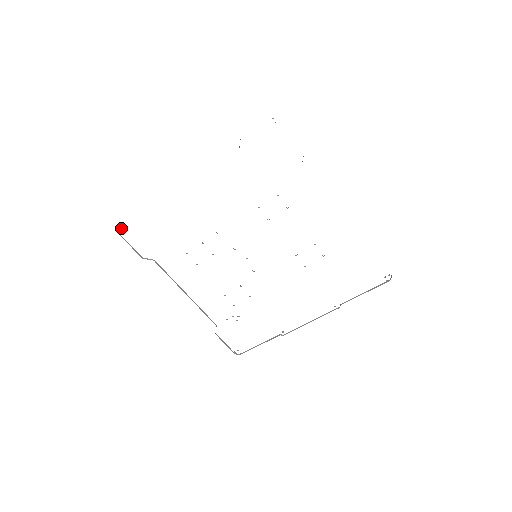
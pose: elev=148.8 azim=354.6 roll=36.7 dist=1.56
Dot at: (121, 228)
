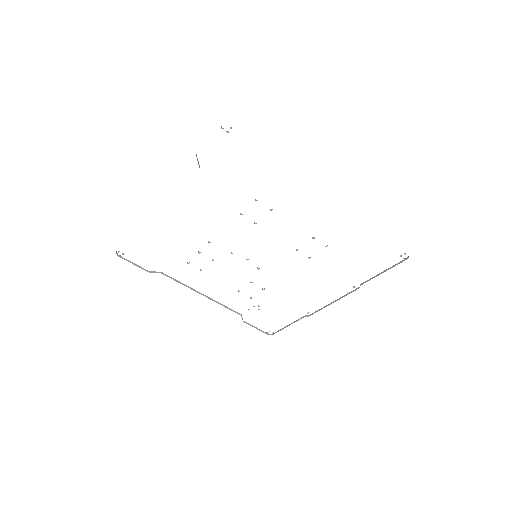
Dot at: (119, 251)
